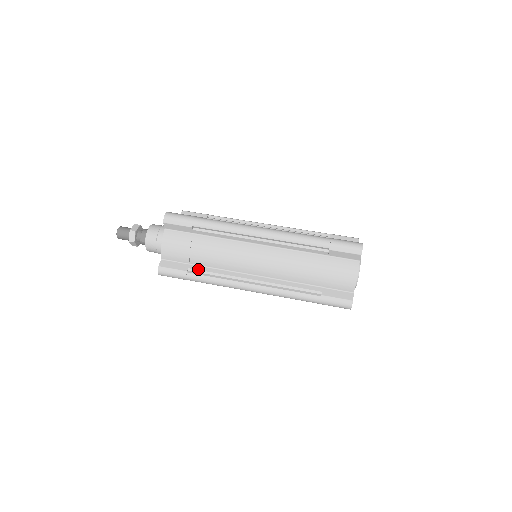
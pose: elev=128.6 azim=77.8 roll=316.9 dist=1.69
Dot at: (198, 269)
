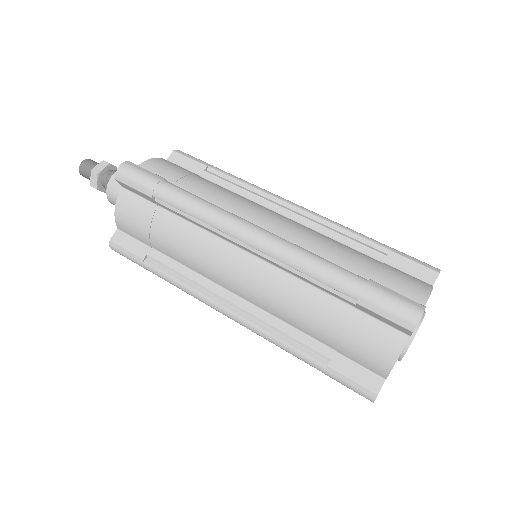
Dot at: (160, 260)
